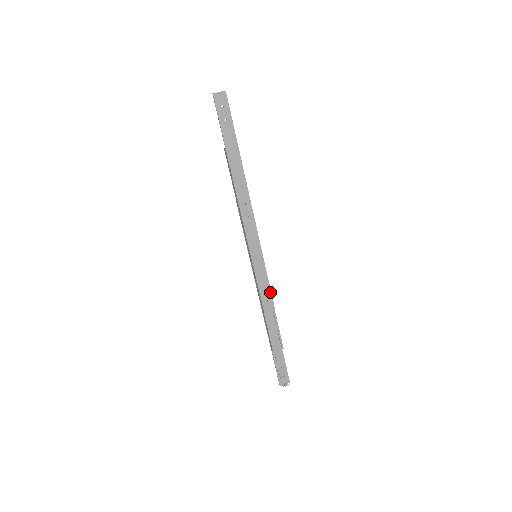
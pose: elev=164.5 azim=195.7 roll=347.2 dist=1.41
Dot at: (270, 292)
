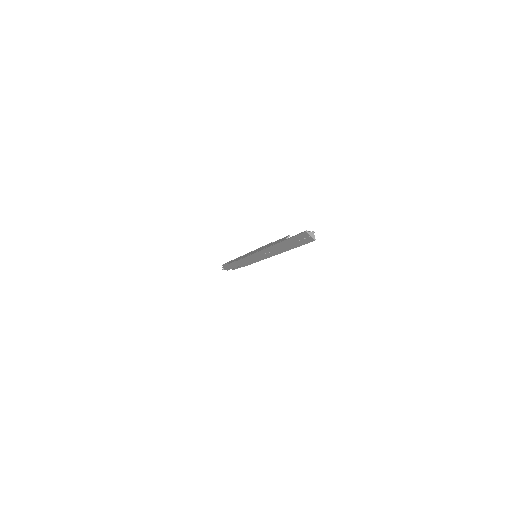
Dot at: (247, 265)
